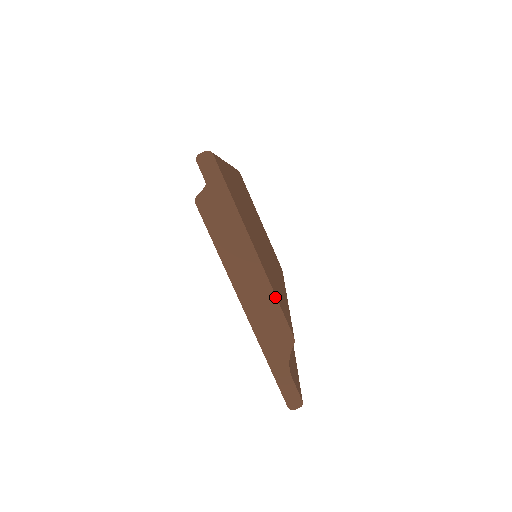
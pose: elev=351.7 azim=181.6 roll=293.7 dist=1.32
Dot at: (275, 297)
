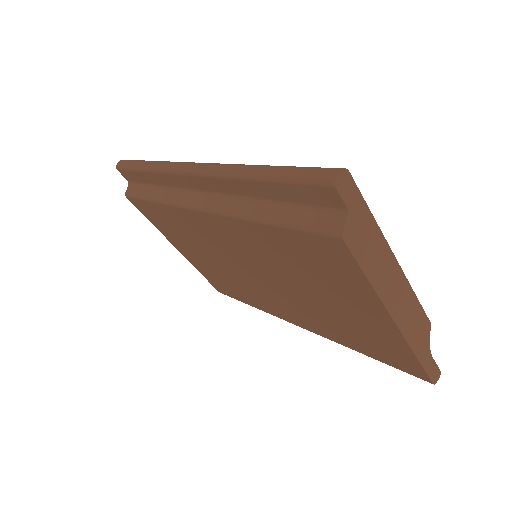
Dot at: (415, 295)
